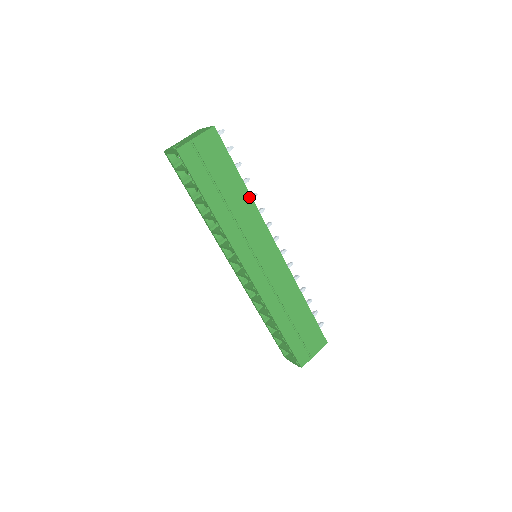
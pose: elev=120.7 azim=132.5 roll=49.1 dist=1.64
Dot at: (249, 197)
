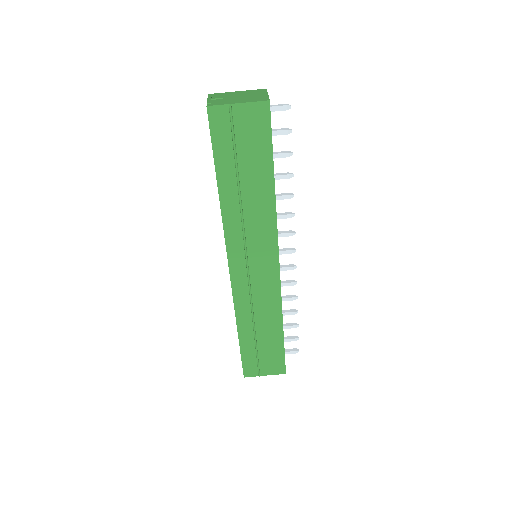
Dot at: (273, 199)
